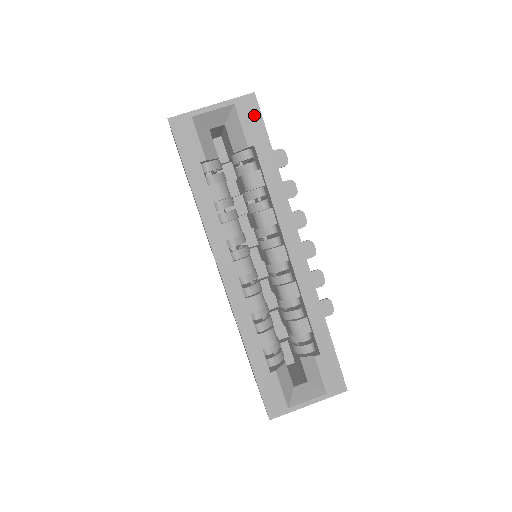
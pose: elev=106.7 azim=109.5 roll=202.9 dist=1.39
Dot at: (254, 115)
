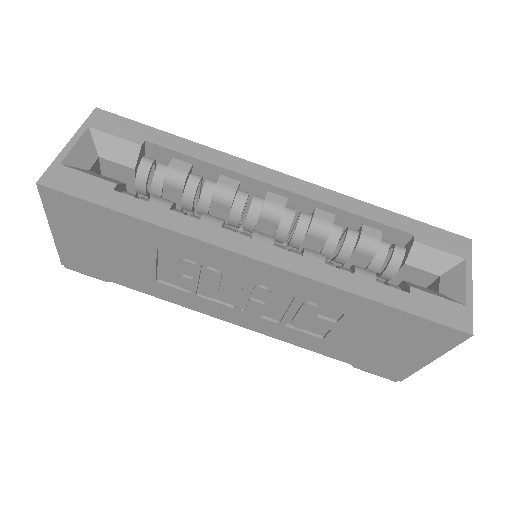
Dot at: (116, 122)
